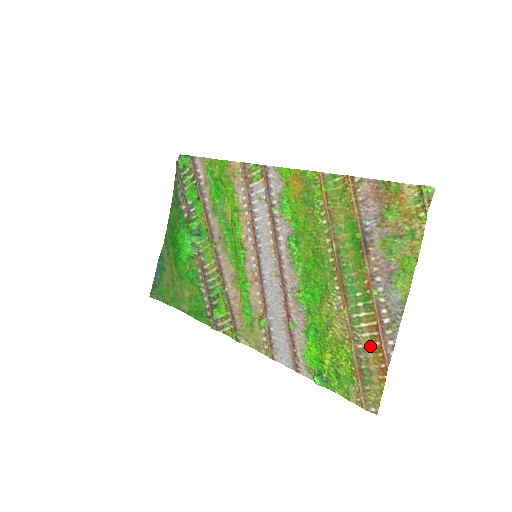
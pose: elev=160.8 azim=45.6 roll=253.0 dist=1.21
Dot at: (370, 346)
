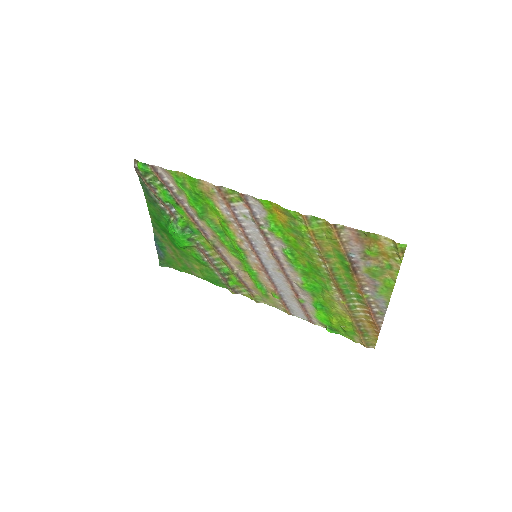
Dot at: (365, 320)
